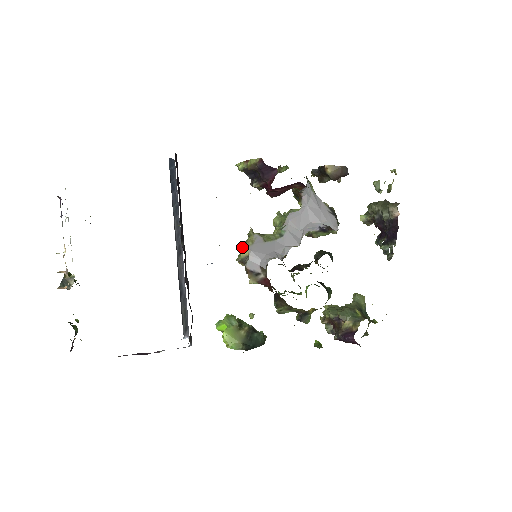
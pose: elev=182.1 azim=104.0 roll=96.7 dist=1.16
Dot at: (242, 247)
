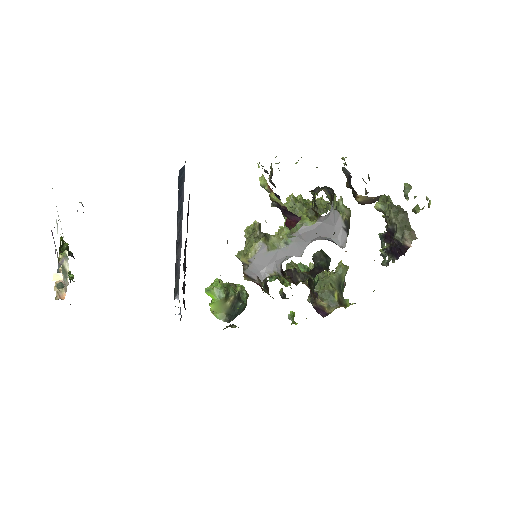
Dot at: (244, 230)
